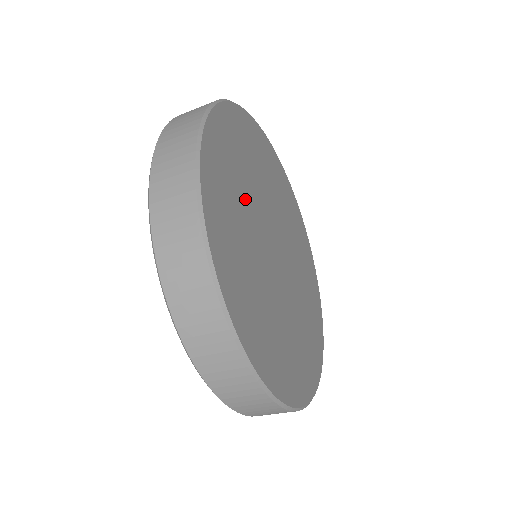
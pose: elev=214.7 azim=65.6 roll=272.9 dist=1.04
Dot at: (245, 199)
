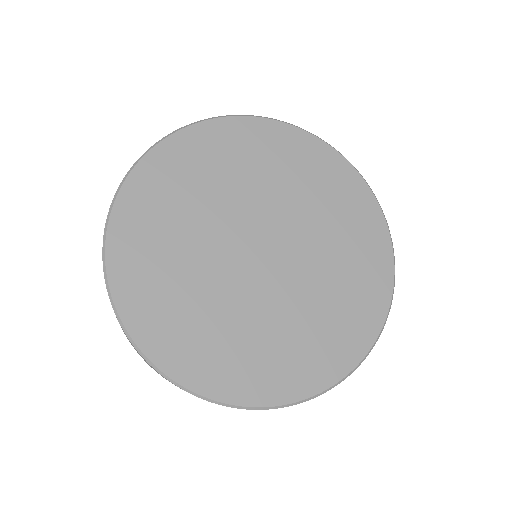
Dot at: (192, 272)
